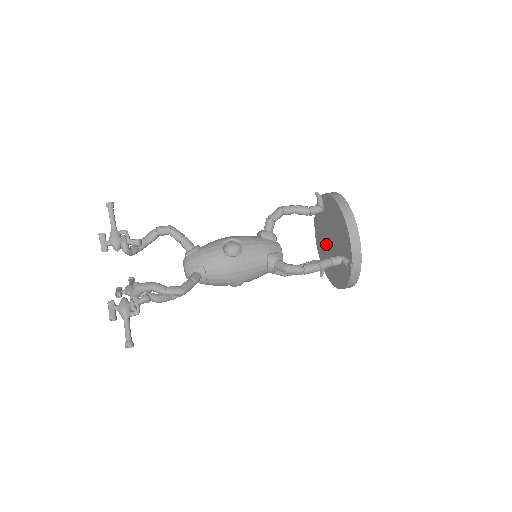
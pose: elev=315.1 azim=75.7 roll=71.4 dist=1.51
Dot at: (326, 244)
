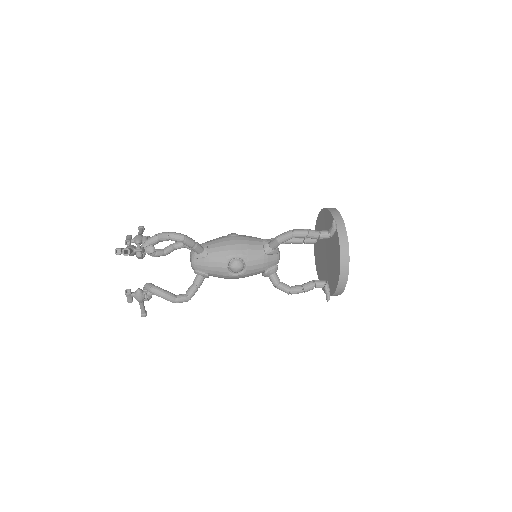
Dot at: (325, 265)
